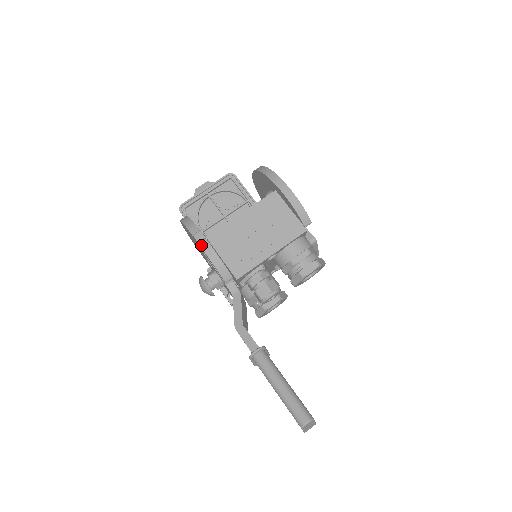
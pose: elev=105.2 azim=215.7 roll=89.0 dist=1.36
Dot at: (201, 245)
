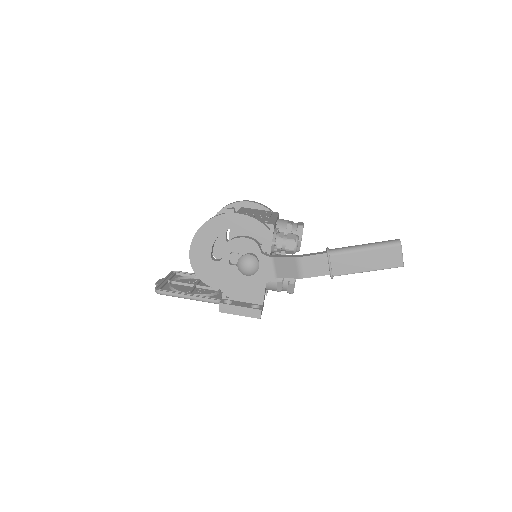
Dot at: (236, 213)
